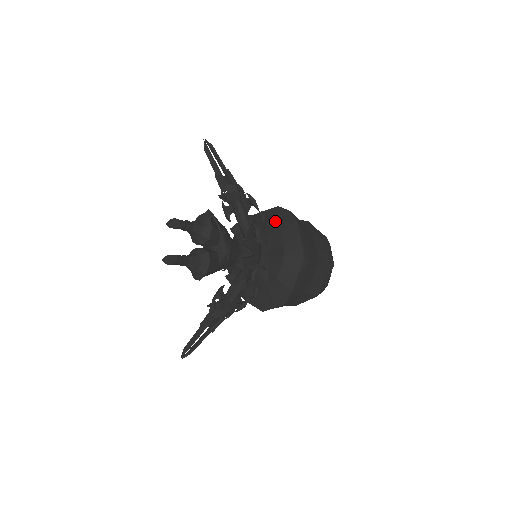
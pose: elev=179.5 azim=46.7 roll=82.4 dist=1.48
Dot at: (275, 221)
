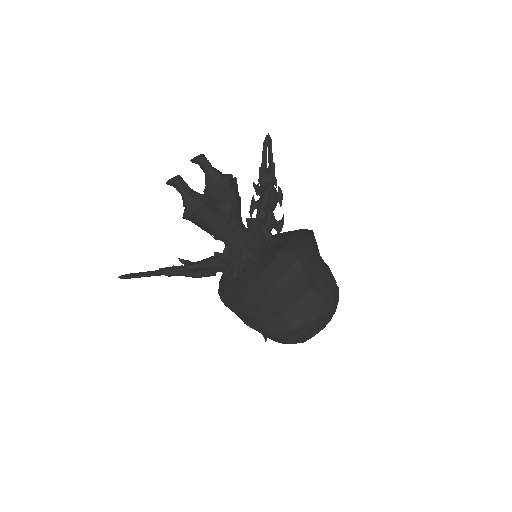
Dot at: (292, 232)
